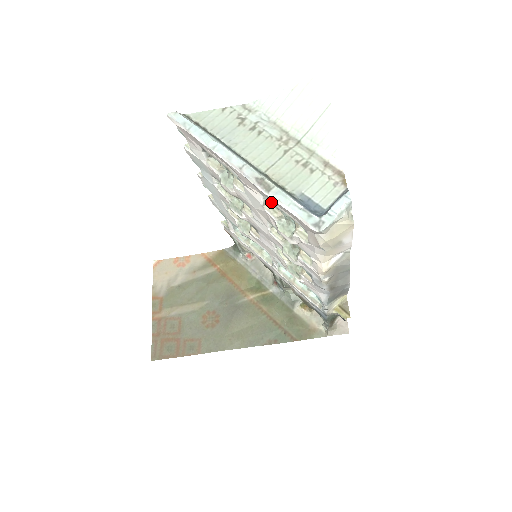
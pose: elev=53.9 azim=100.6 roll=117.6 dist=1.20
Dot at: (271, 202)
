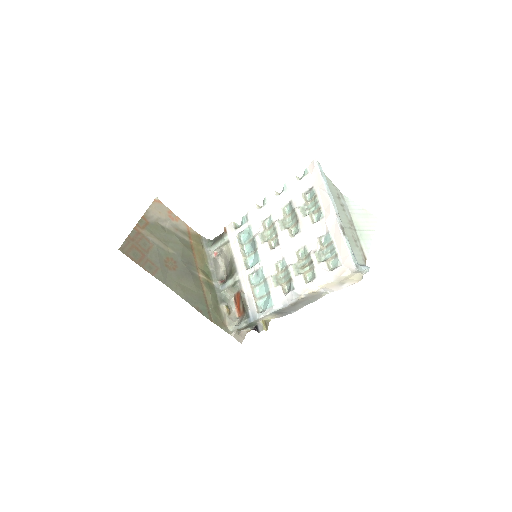
Dot at: (333, 240)
